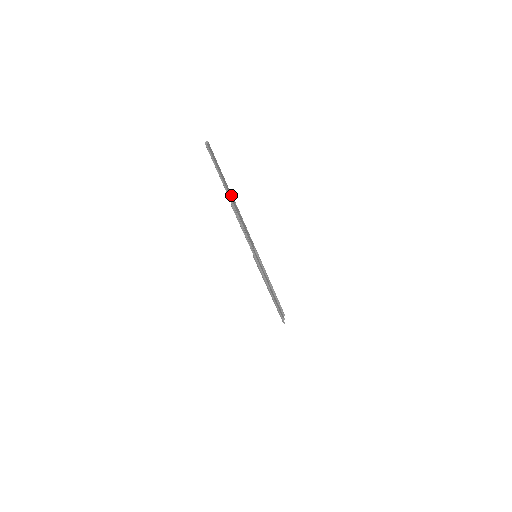
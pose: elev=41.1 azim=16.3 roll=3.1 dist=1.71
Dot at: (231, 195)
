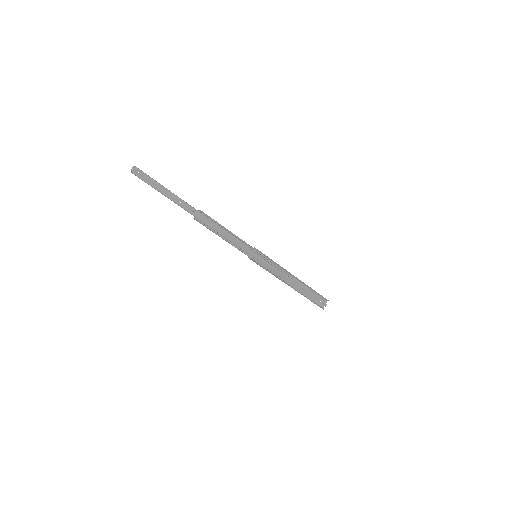
Dot at: (192, 208)
